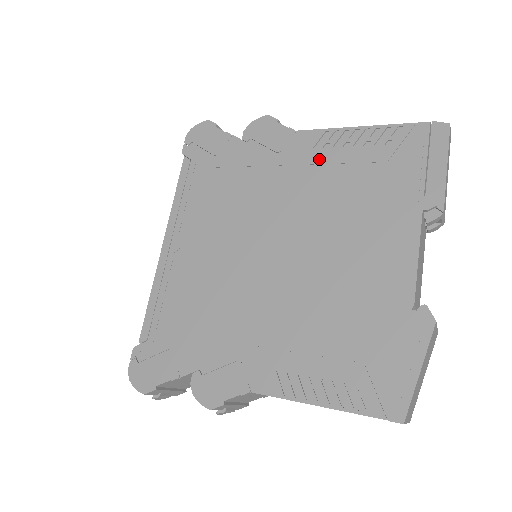
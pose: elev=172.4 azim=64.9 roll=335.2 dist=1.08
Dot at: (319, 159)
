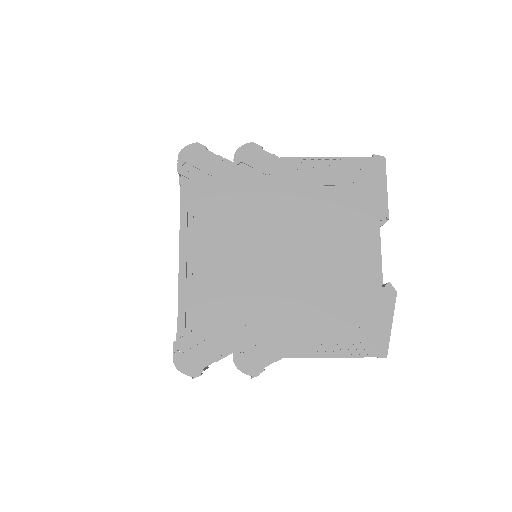
Dot at: (302, 182)
